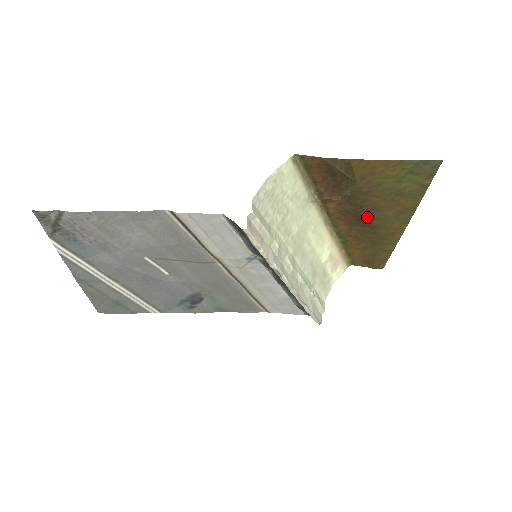
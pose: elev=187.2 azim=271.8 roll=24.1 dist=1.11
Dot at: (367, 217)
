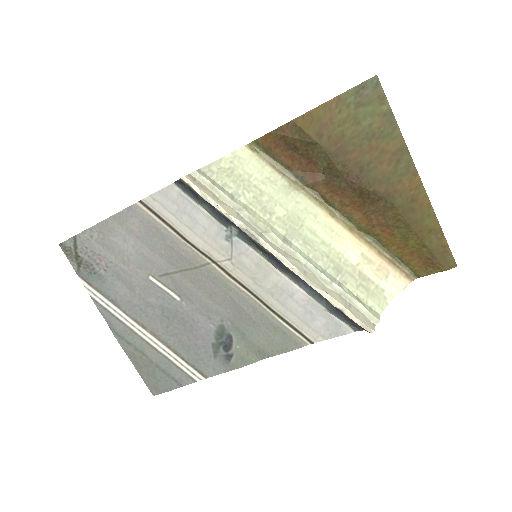
Dot at: (365, 185)
